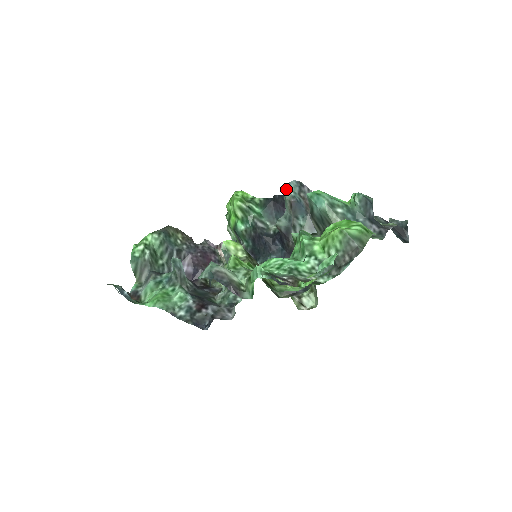
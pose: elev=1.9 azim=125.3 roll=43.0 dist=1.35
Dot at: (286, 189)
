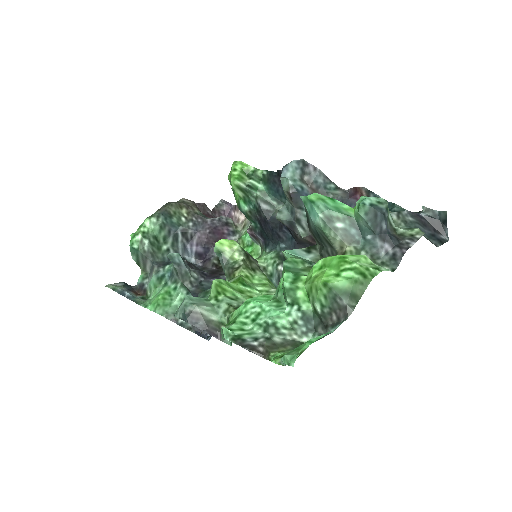
Dot at: (282, 177)
